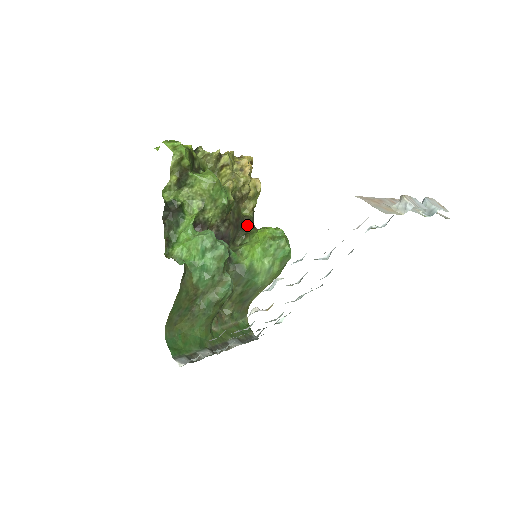
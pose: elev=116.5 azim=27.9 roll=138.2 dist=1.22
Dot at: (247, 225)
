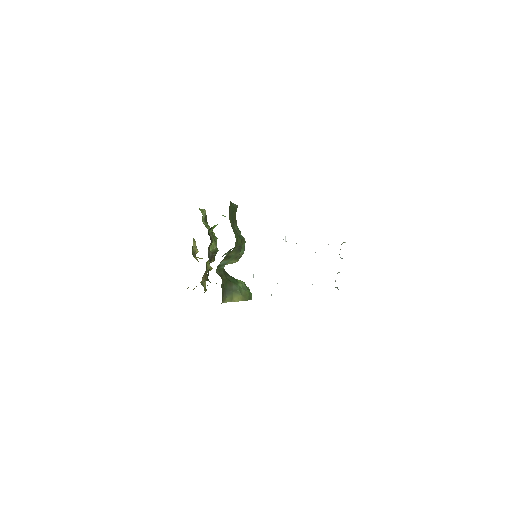
Dot at: occluded
